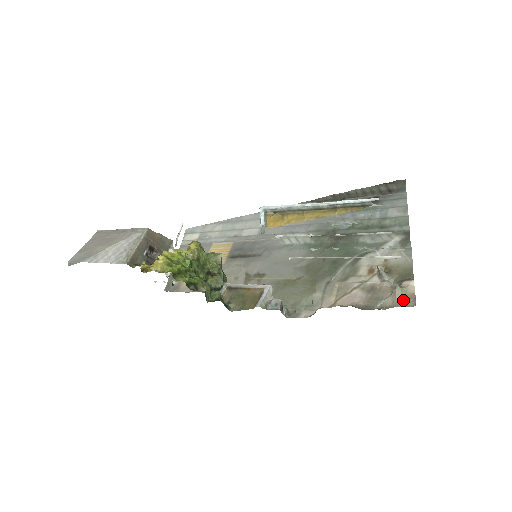
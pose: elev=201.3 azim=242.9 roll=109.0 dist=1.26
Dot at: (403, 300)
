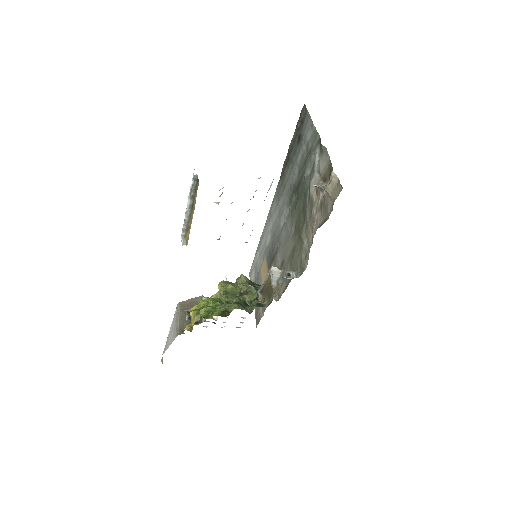
Dot at: (334, 192)
